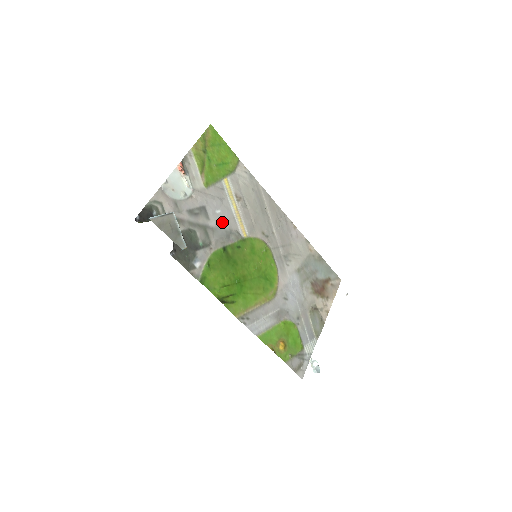
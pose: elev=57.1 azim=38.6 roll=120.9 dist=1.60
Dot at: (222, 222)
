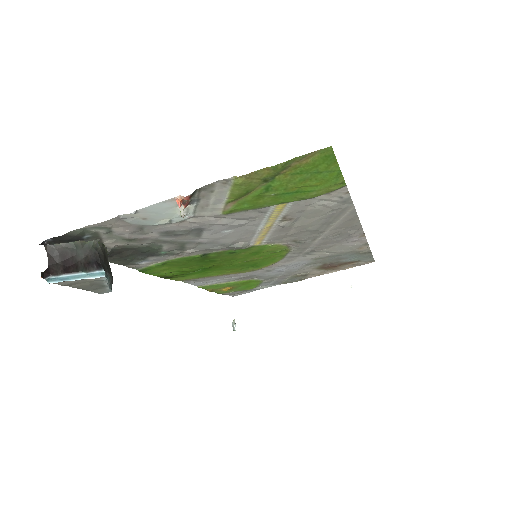
Dot at: (224, 238)
